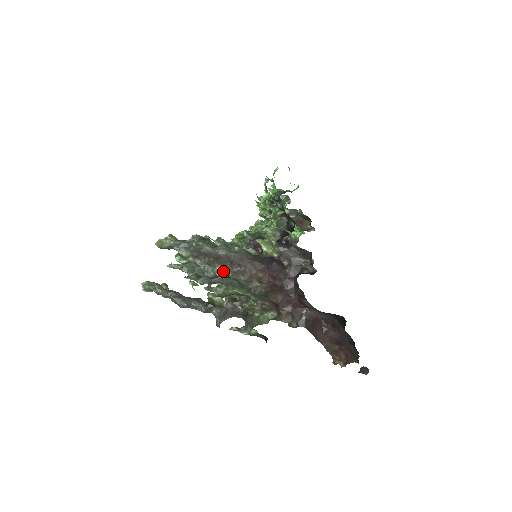
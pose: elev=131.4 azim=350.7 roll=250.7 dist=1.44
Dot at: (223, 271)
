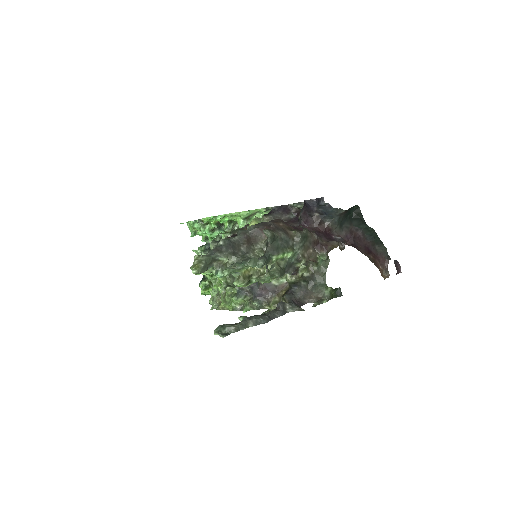
Dot at: (267, 232)
